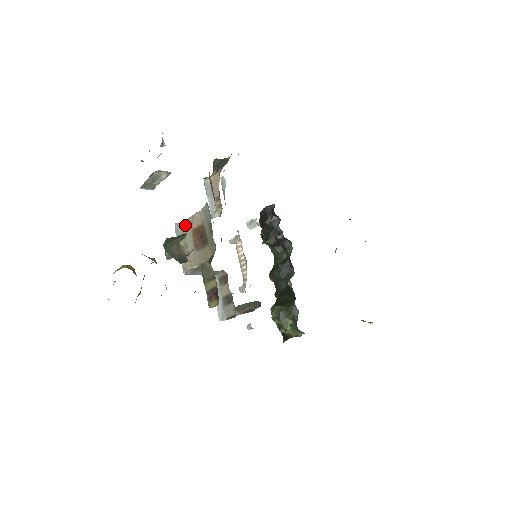
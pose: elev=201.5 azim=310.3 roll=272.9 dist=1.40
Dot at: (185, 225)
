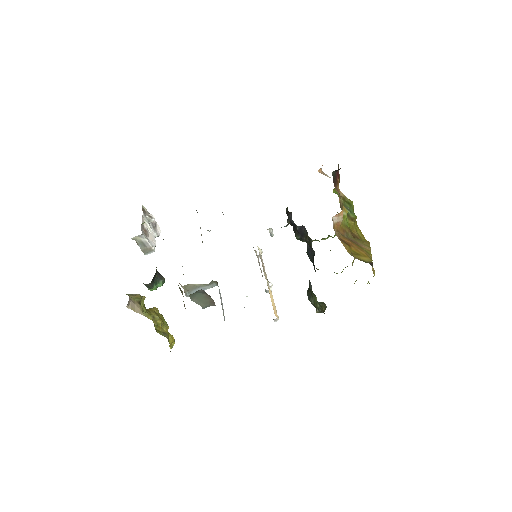
Dot at: occluded
